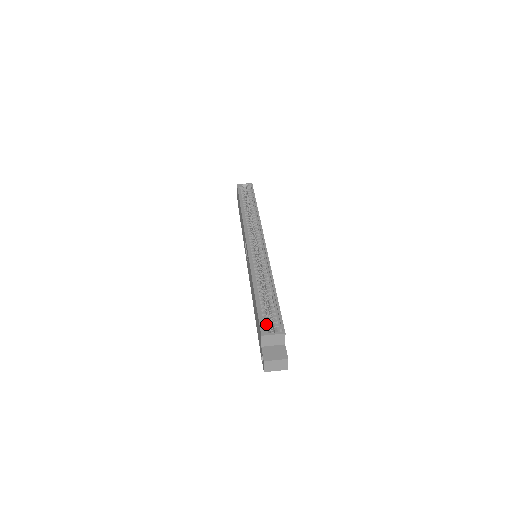
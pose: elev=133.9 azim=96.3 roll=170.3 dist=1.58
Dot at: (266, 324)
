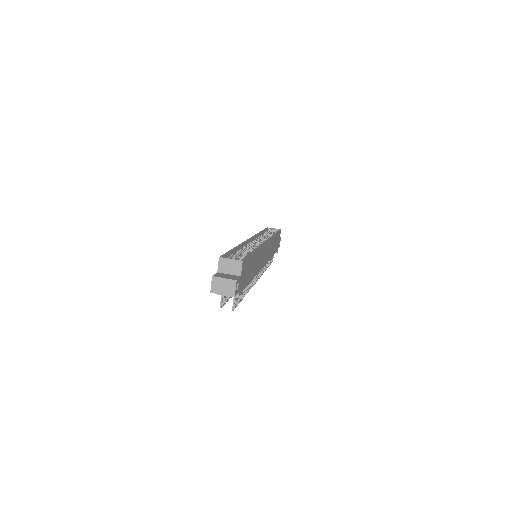
Dot at: occluded
